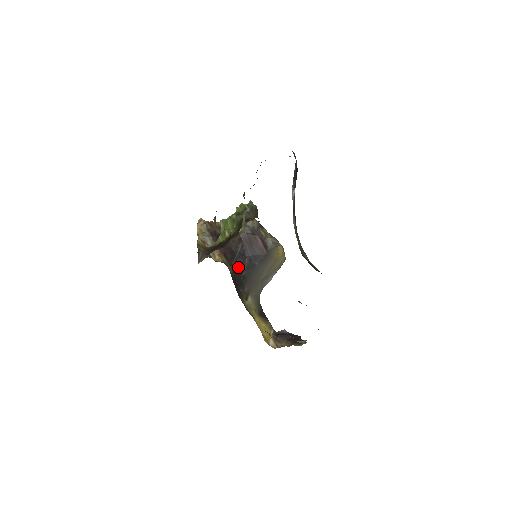
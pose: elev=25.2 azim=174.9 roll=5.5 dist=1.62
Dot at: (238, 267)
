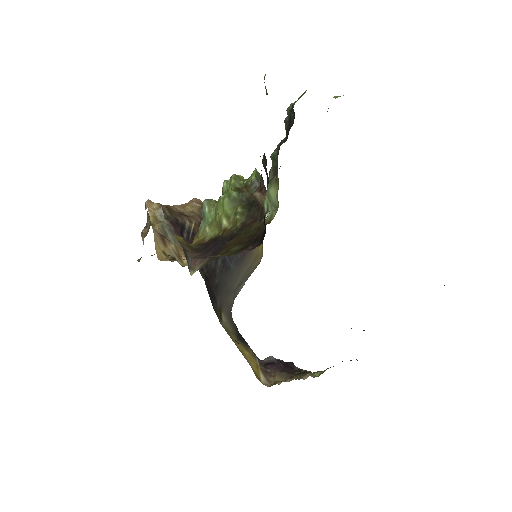
Dot at: (210, 272)
